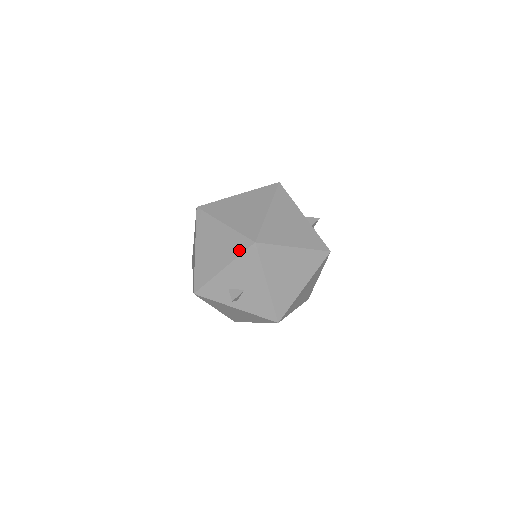
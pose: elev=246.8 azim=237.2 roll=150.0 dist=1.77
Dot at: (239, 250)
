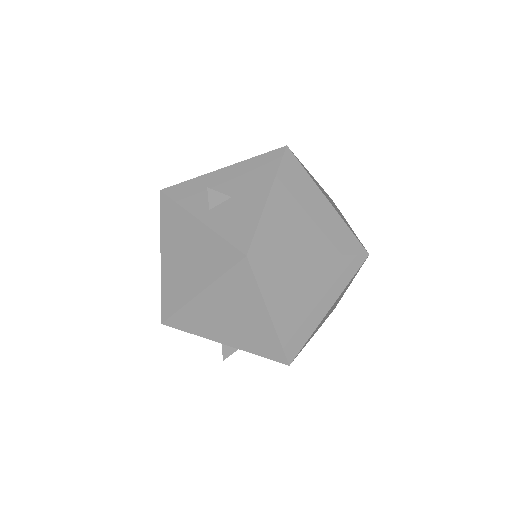
Dot at: (259, 155)
